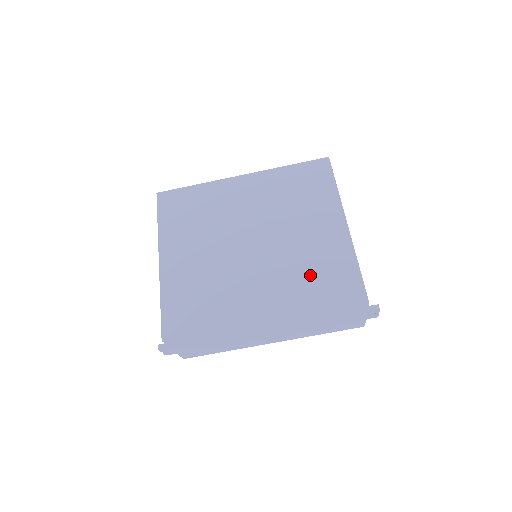
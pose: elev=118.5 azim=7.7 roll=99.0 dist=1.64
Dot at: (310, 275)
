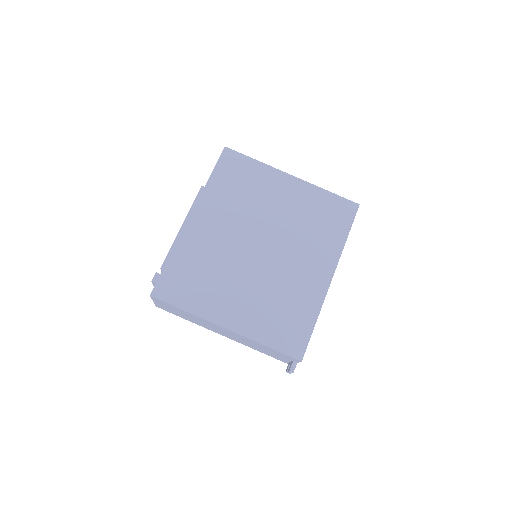
Dot at: (317, 226)
